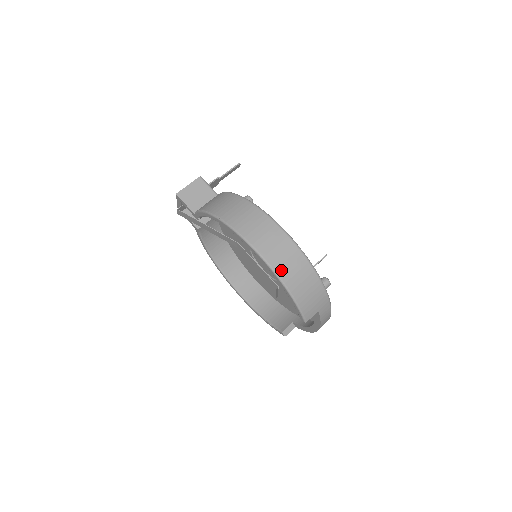
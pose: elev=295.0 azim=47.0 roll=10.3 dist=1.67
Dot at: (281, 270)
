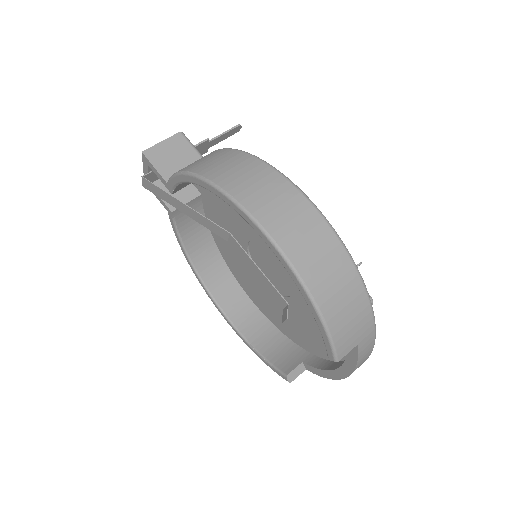
Dot at: (305, 267)
